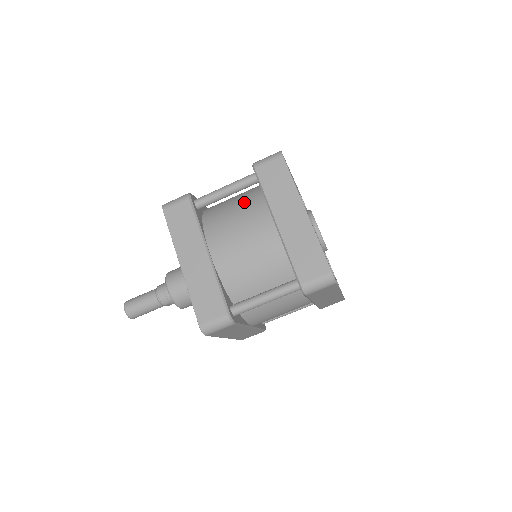
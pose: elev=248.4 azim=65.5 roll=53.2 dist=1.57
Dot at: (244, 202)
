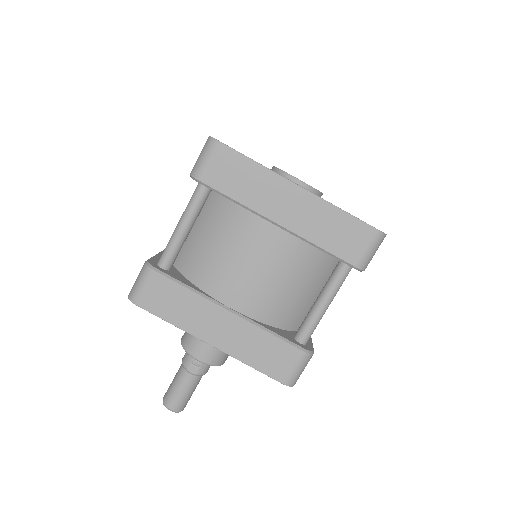
Dot at: occluded
